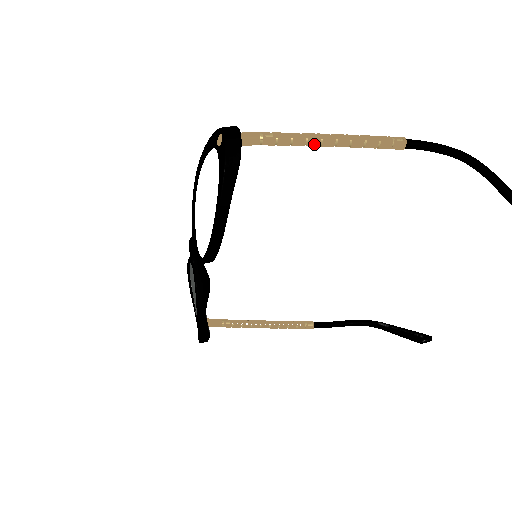
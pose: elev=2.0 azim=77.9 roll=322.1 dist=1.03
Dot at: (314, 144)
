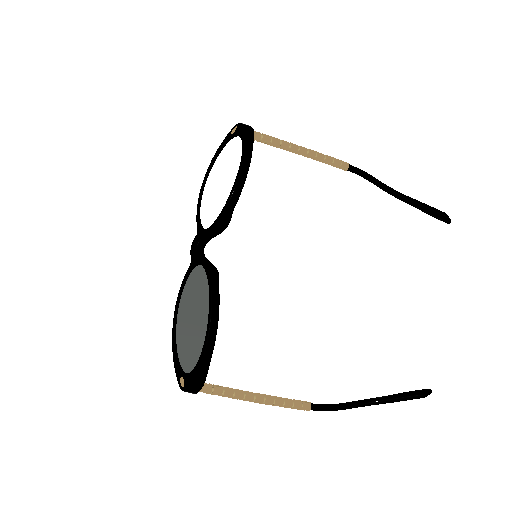
Dot at: (295, 147)
